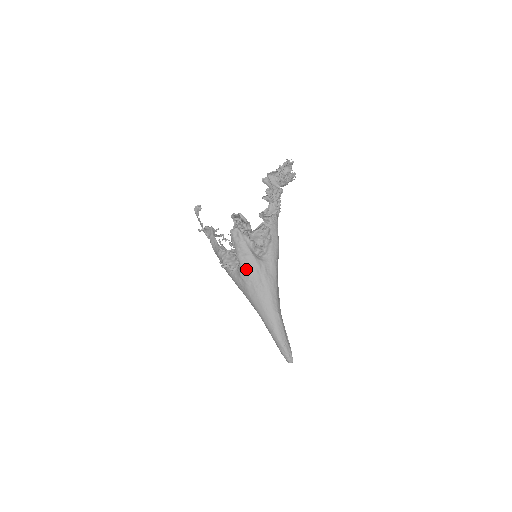
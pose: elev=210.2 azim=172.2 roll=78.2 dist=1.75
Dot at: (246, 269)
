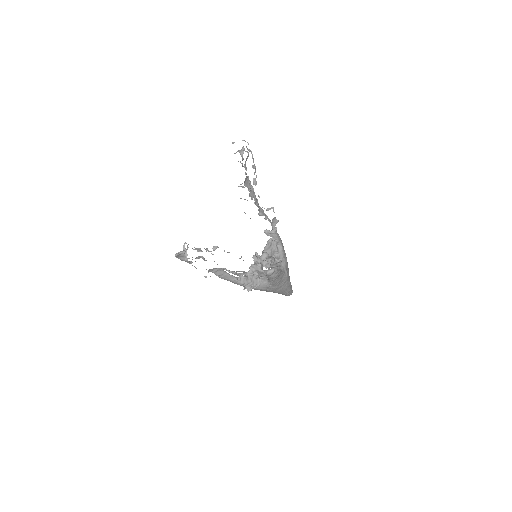
Dot at: (276, 283)
